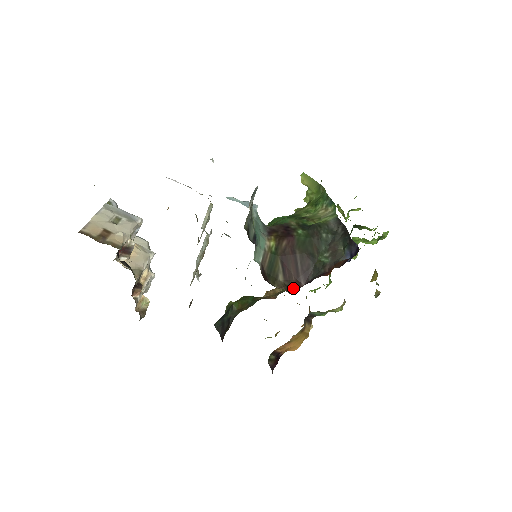
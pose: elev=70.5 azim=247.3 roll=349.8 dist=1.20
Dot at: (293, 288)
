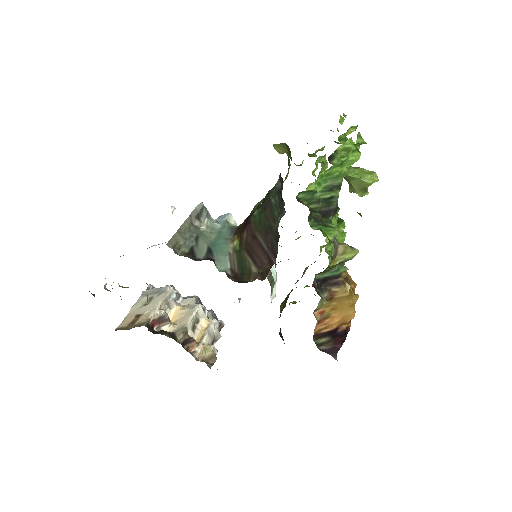
Dot at: (267, 272)
